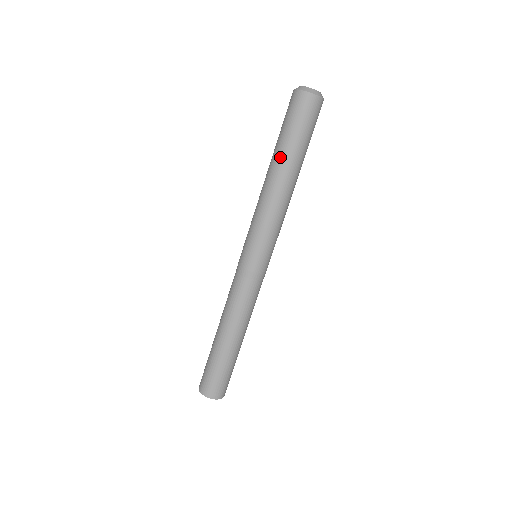
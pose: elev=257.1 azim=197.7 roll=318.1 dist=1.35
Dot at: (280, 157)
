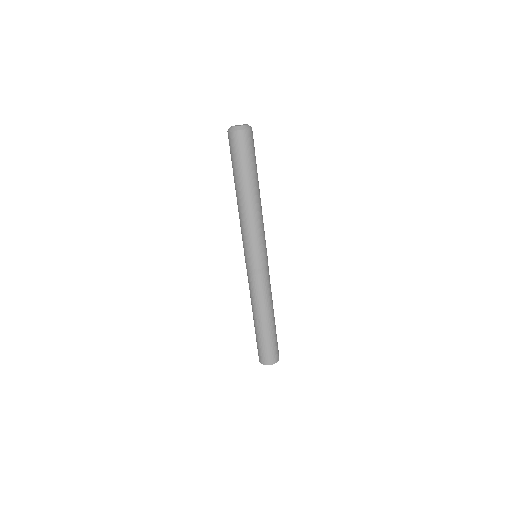
Dot at: (246, 183)
